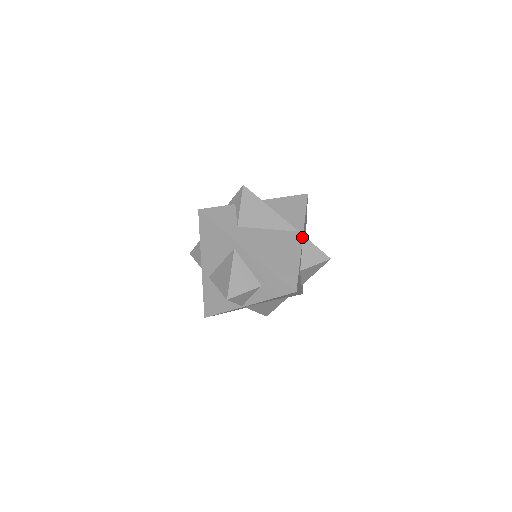
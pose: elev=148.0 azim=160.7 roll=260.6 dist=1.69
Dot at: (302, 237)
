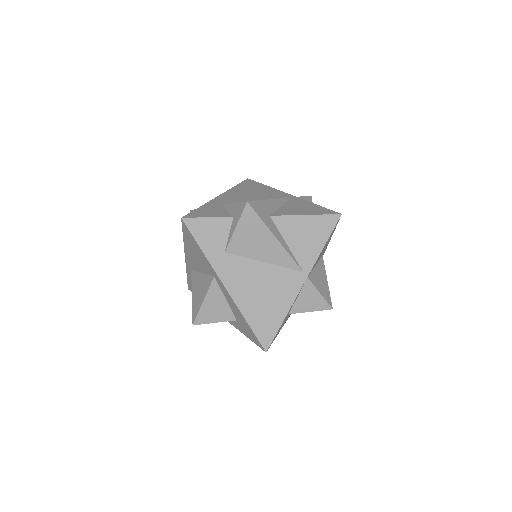
Dot at: (304, 281)
